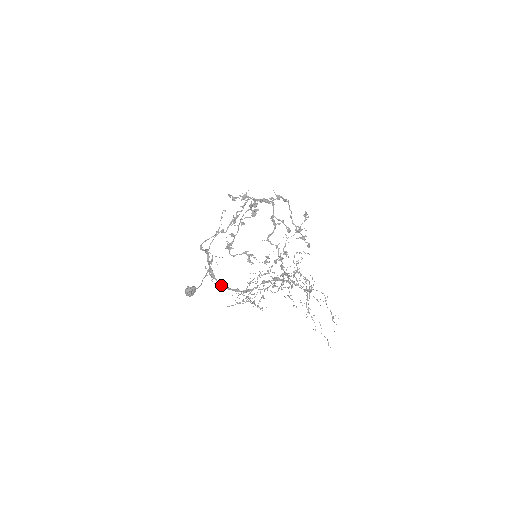
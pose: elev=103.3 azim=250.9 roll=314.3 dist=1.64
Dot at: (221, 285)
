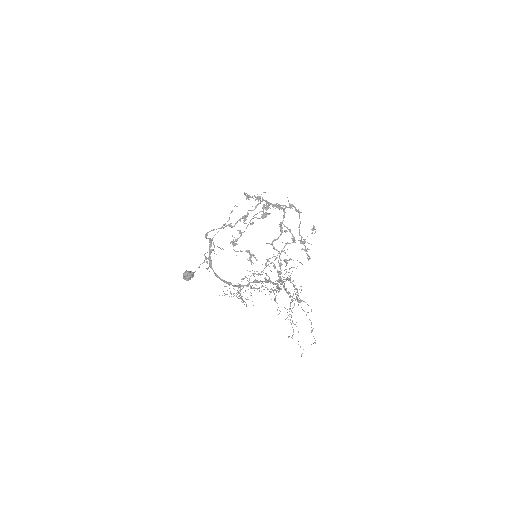
Dot at: (216, 275)
